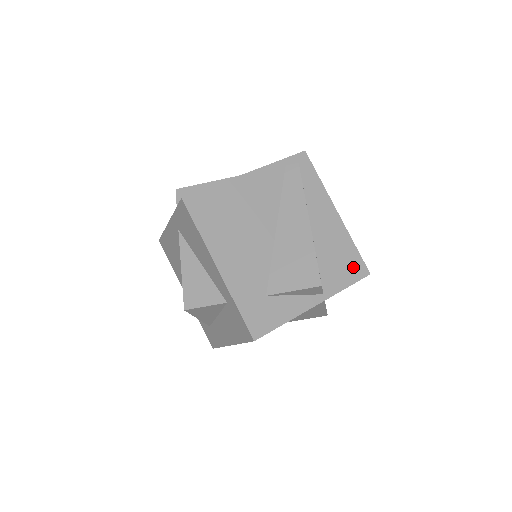
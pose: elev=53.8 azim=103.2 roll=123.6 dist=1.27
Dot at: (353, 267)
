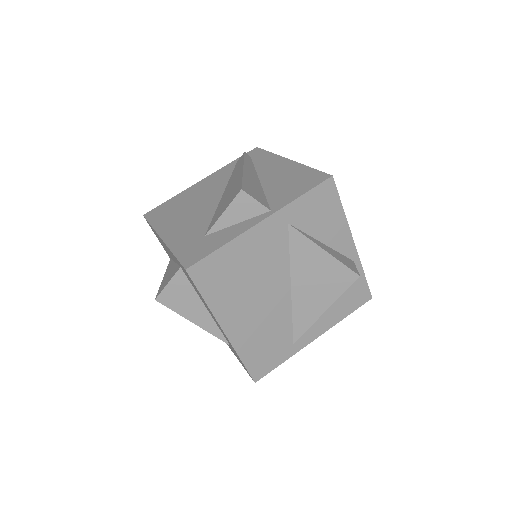
Dot at: (309, 181)
